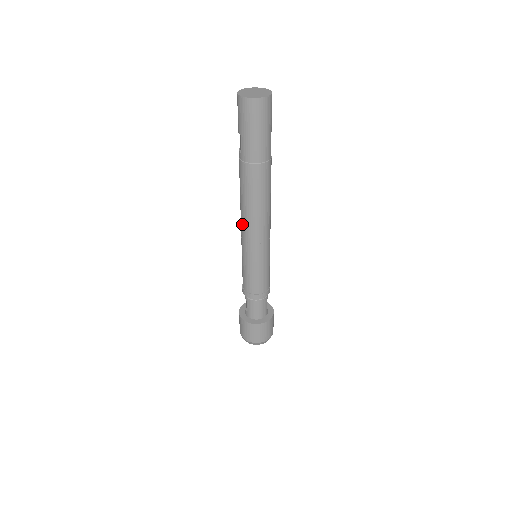
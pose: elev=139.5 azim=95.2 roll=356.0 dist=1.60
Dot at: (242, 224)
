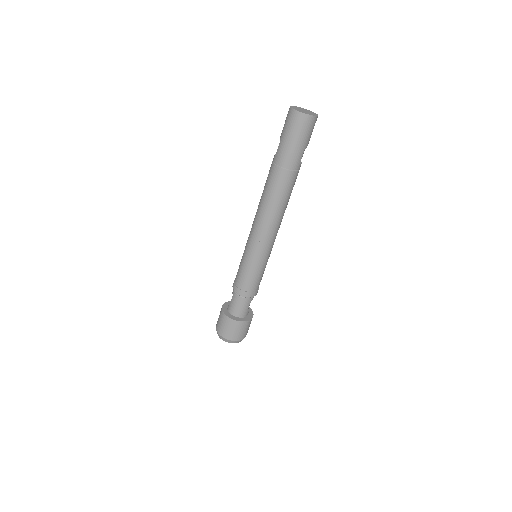
Dot at: (254, 220)
